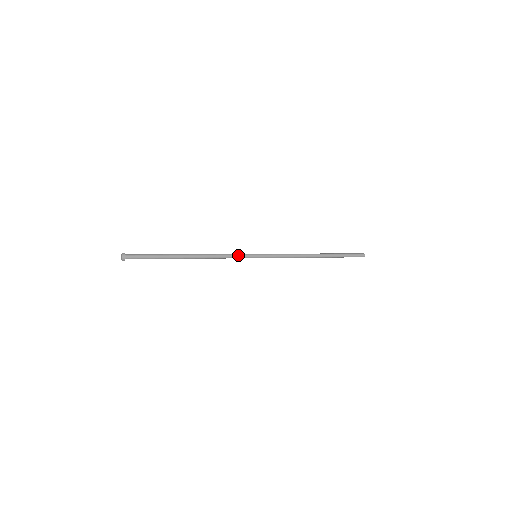
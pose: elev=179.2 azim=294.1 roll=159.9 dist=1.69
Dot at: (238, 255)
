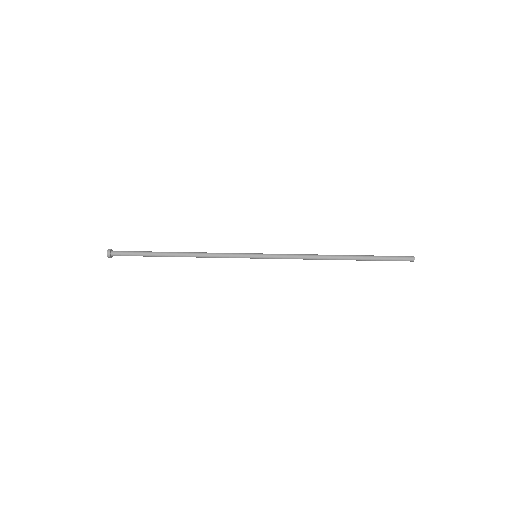
Dot at: (232, 256)
